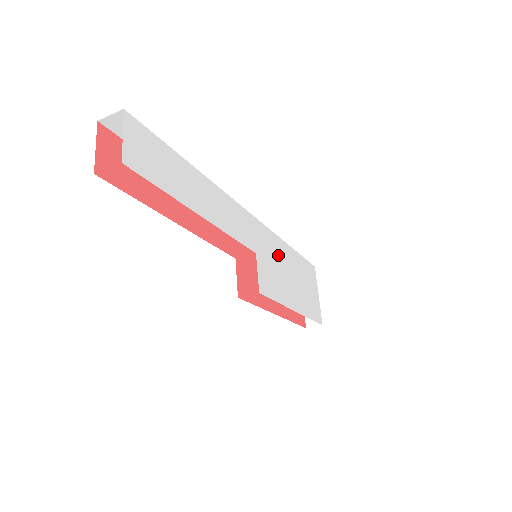
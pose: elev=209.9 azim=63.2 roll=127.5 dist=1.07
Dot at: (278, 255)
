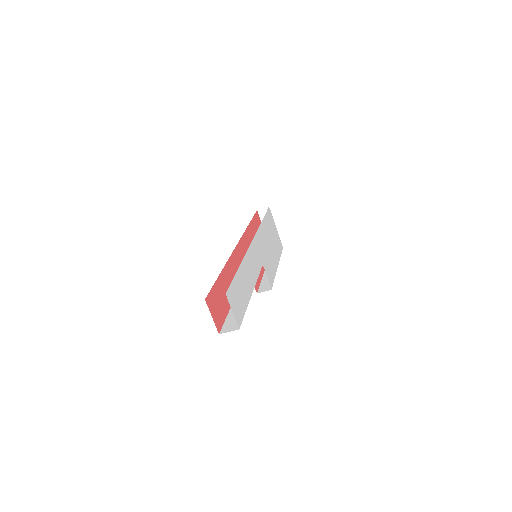
Dot at: (264, 241)
